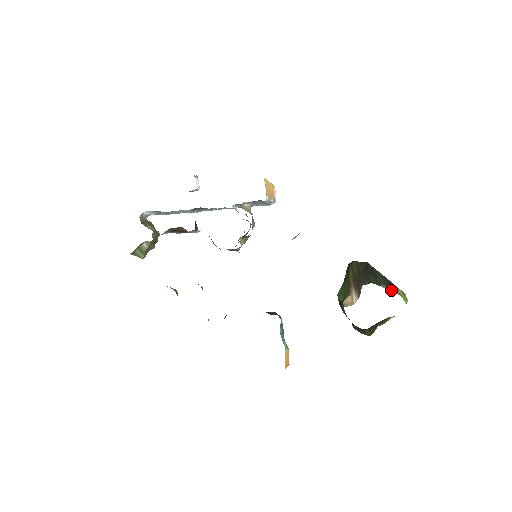
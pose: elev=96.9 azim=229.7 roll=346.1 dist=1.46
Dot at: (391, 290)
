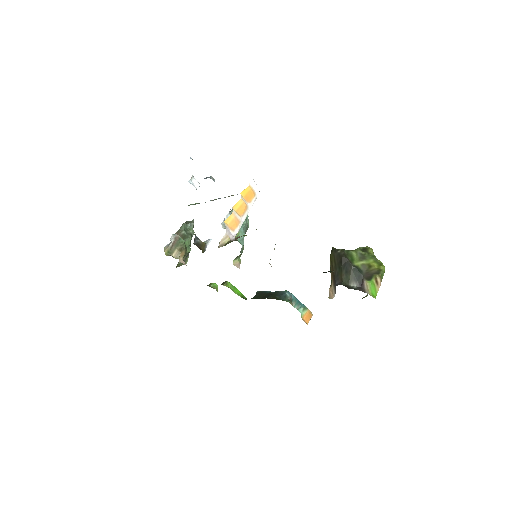
Dot at: (360, 286)
